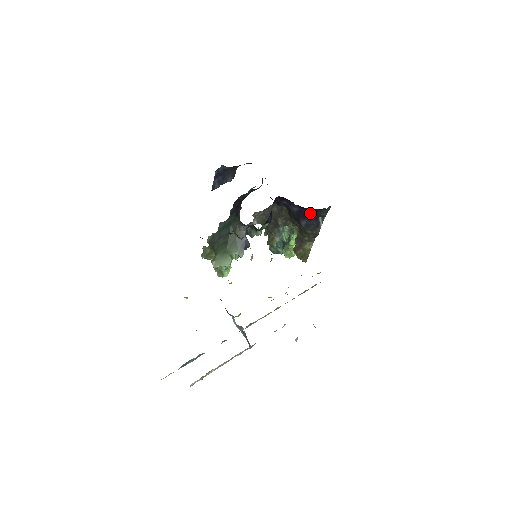
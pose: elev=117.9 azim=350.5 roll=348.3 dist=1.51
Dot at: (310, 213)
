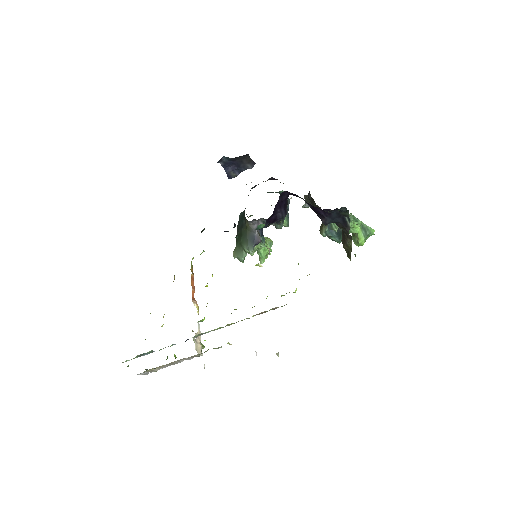
Dot at: (325, 211)
